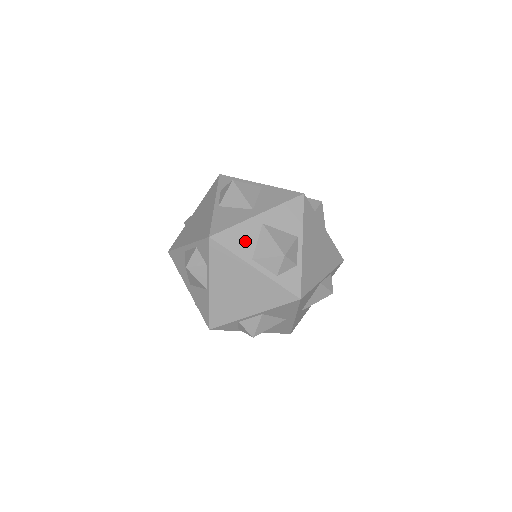
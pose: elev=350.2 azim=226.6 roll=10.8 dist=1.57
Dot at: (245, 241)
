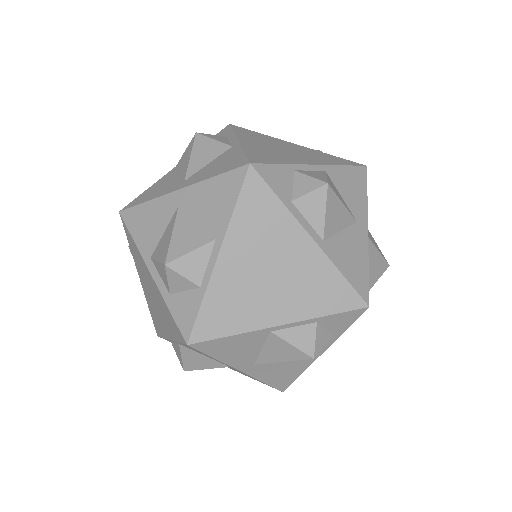
Dot at: (151, 228)
